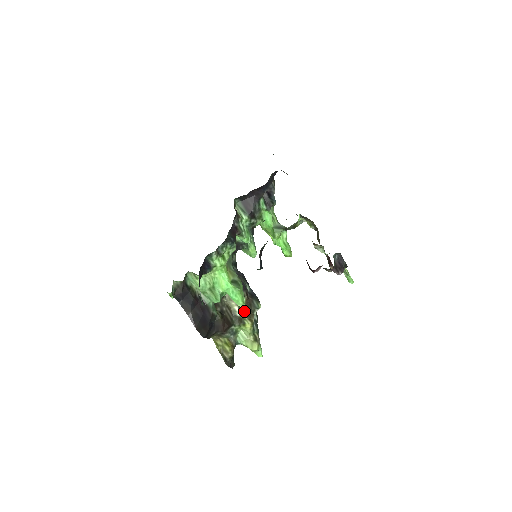
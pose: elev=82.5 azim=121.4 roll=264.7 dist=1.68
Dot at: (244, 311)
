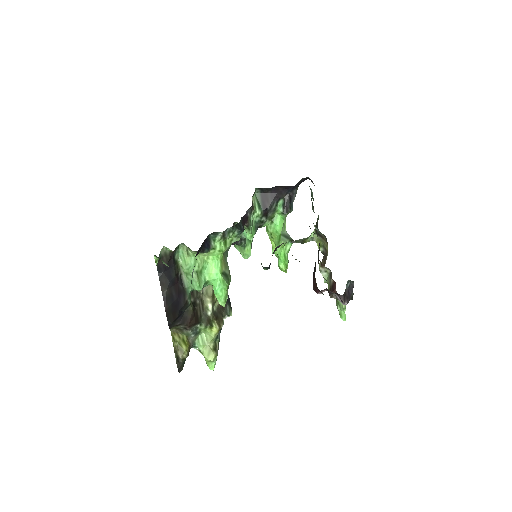
Dot at: (215, 312)
